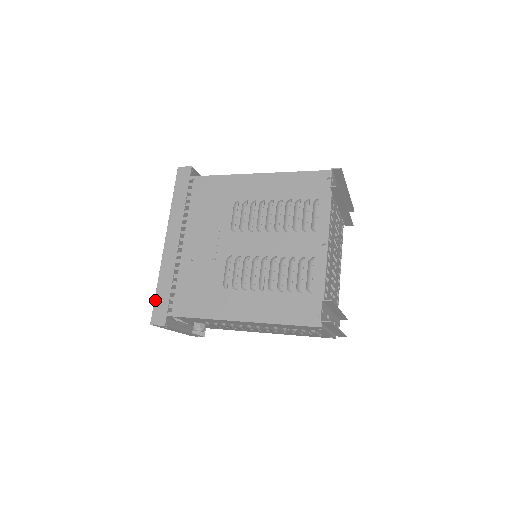
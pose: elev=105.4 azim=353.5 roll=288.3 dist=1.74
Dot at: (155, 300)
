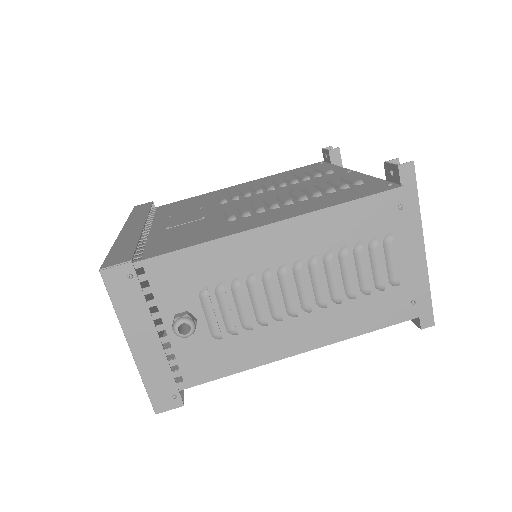
Dot at: (108, 255)
